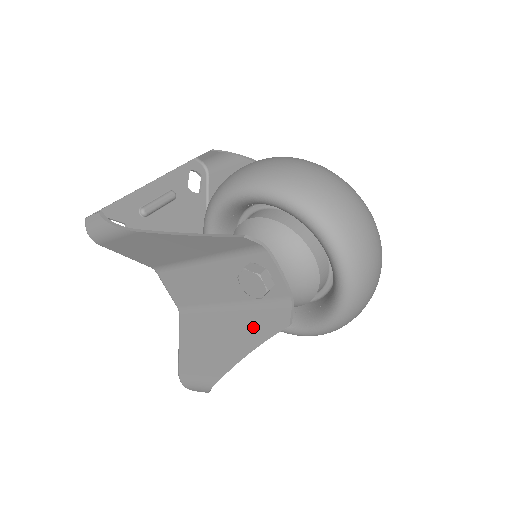
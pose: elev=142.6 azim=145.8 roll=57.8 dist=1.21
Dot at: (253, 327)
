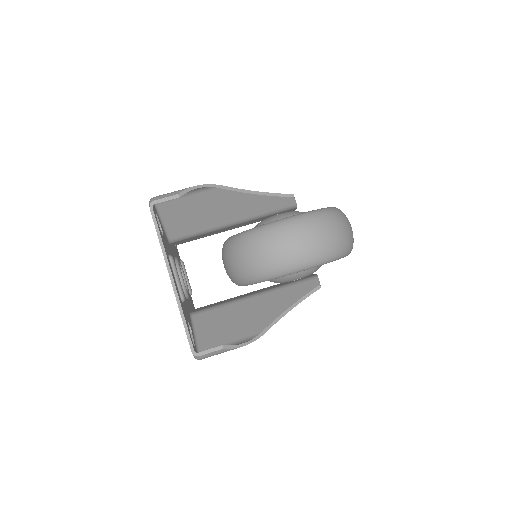
Dot at: occluded
